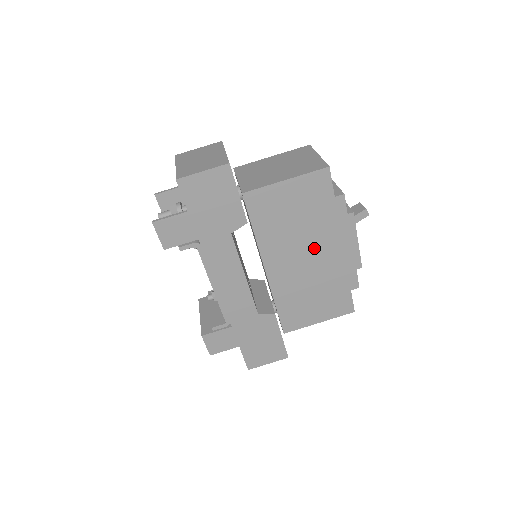
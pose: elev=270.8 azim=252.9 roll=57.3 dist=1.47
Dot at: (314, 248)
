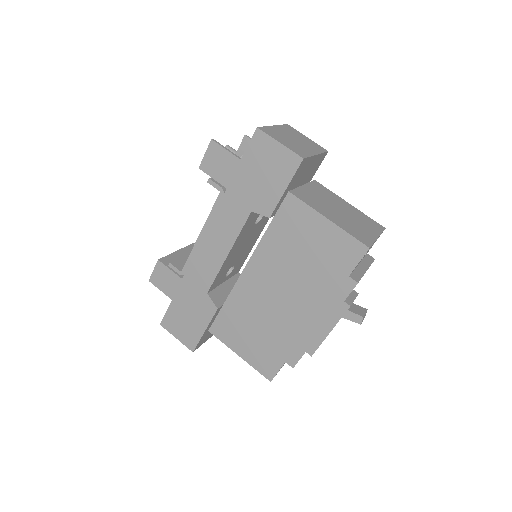
Dot at: (294, 296)
